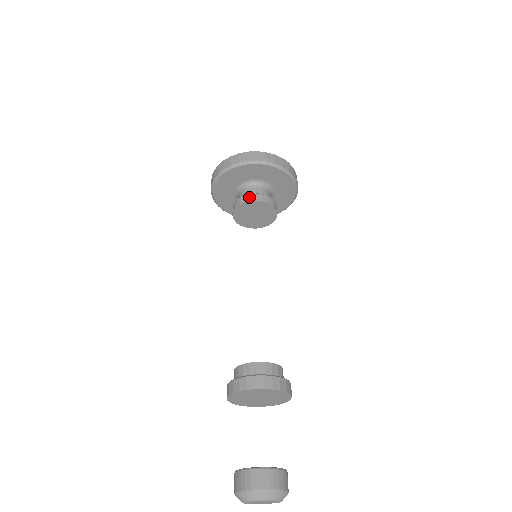
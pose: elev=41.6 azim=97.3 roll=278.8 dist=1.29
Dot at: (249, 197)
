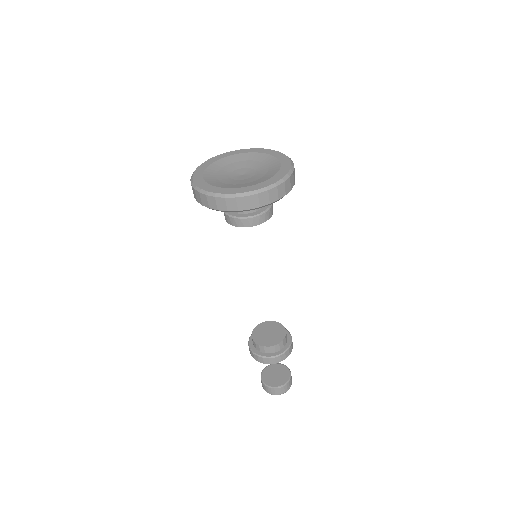
Dot at: (242, 223)
